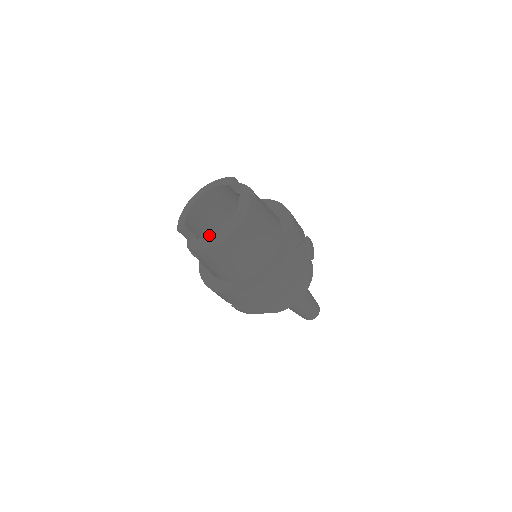
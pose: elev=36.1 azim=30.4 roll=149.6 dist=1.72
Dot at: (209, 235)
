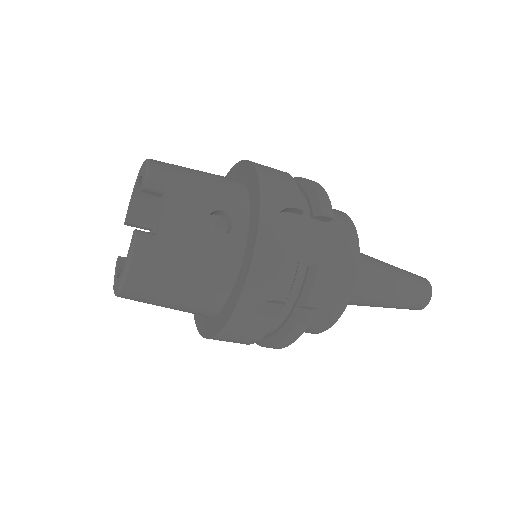
Dot at: occluded
